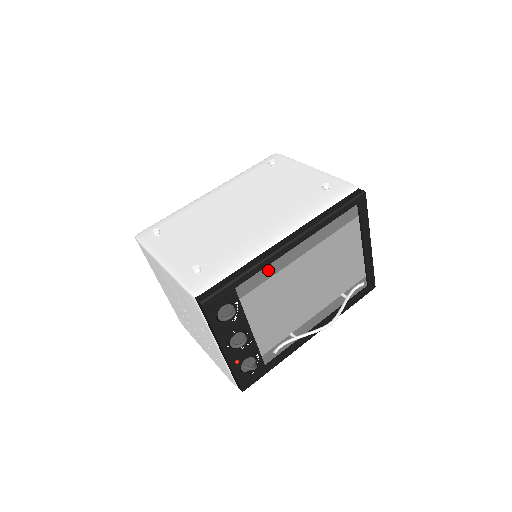
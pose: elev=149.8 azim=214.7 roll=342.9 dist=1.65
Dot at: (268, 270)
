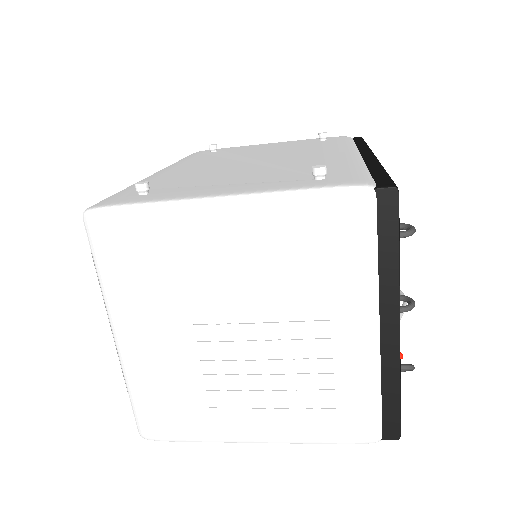
Dot at: occluded
